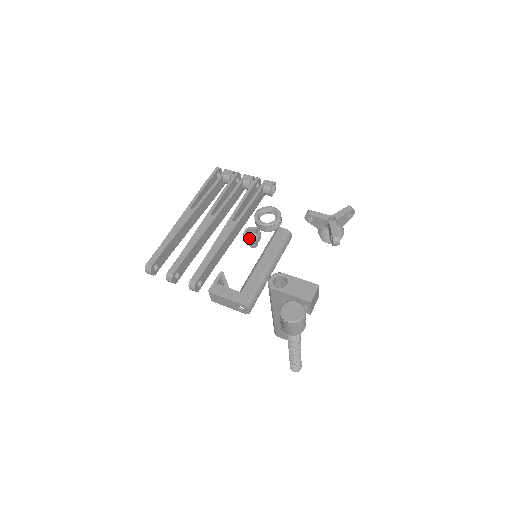
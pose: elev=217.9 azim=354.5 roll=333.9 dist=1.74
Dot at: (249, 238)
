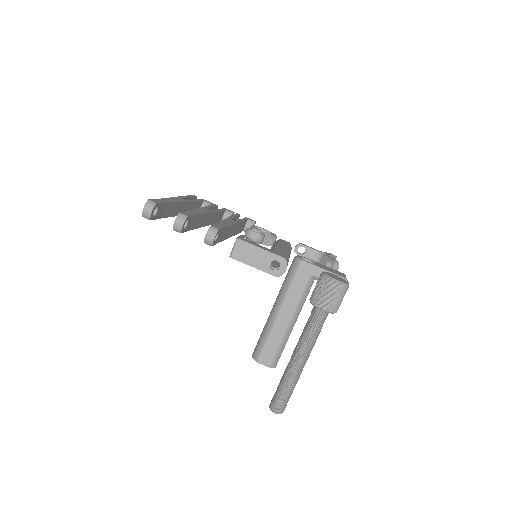
Dot at: (256, 232)
